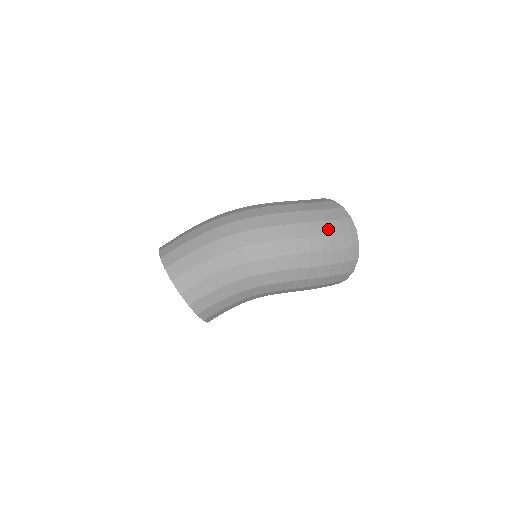
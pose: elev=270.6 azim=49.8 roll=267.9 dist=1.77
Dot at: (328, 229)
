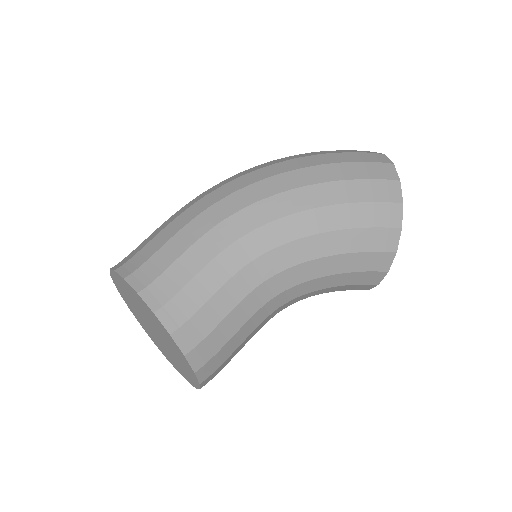
Dot at: occluded
